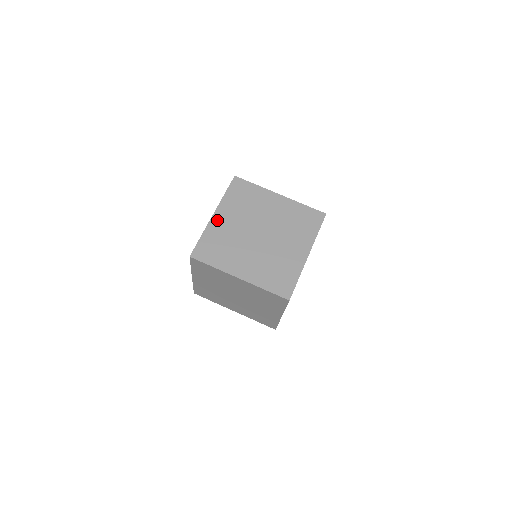
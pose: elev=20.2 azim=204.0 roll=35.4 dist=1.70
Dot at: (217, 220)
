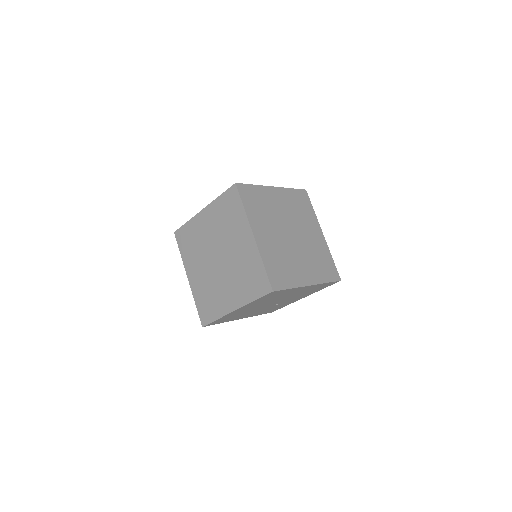
Dot at: (273, 192)
